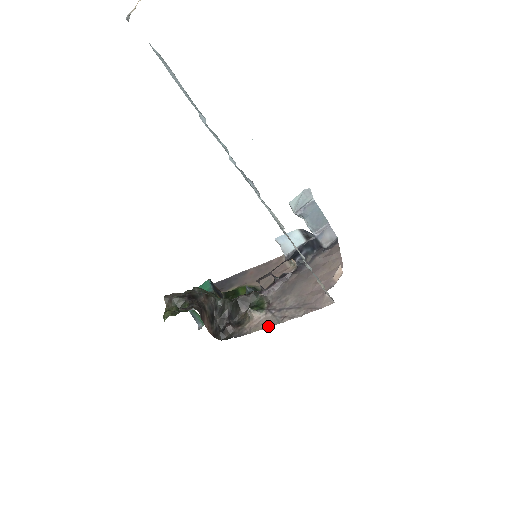
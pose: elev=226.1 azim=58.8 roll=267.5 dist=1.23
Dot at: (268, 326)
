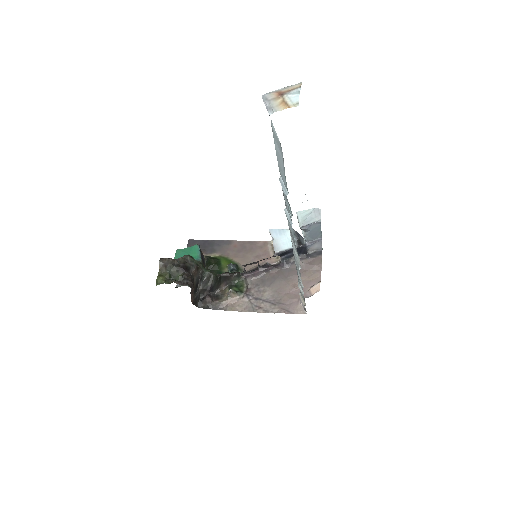
Dot at: (243, 310)
